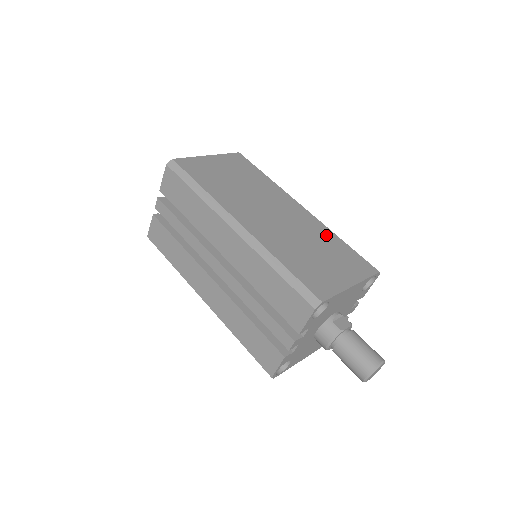
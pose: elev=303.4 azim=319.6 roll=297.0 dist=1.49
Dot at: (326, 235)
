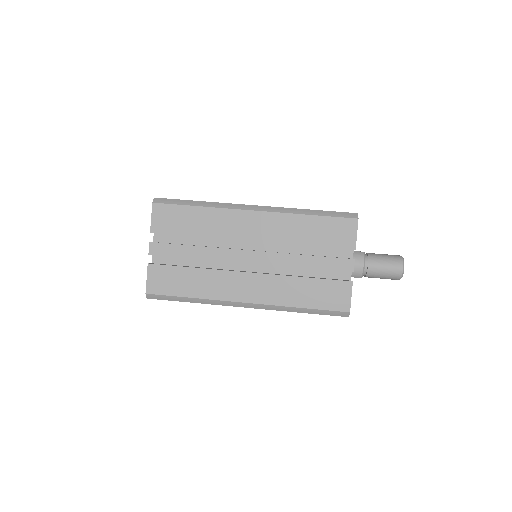
Dot at: occluded
